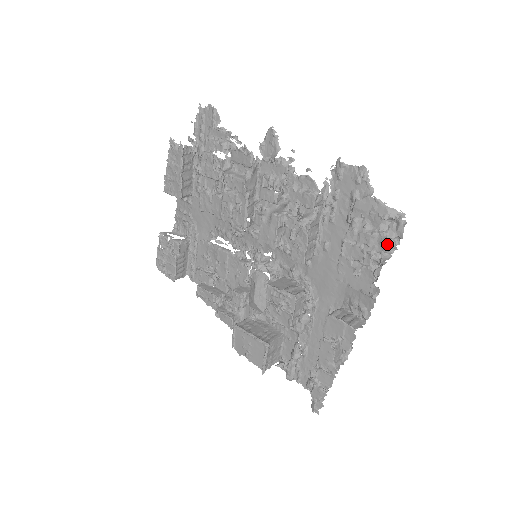
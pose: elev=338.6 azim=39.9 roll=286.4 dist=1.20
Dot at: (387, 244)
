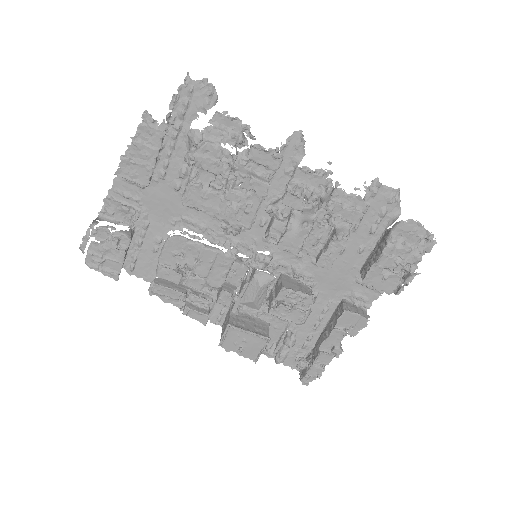
Dot at: (420, 258)
